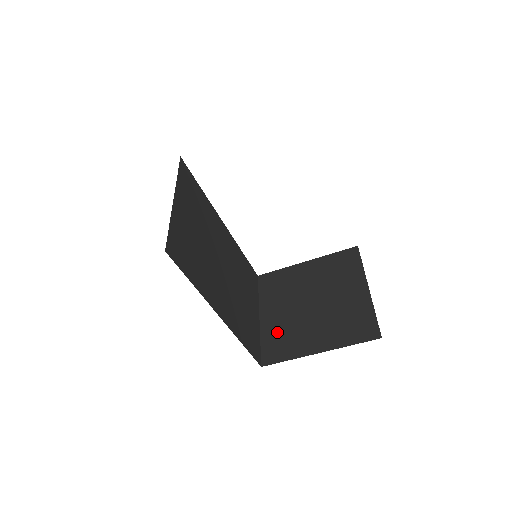
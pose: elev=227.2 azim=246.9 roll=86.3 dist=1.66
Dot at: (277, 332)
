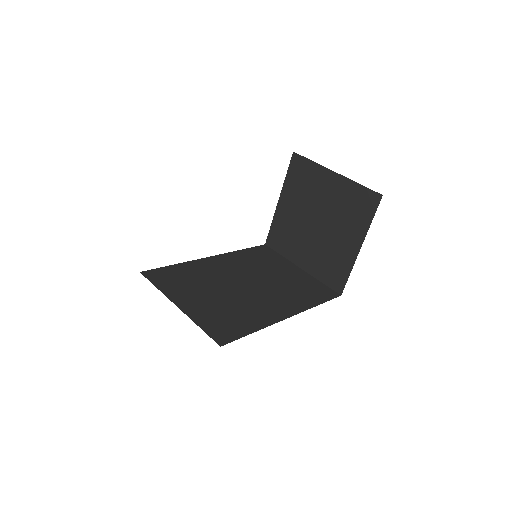
Dot at: (322, 265)
